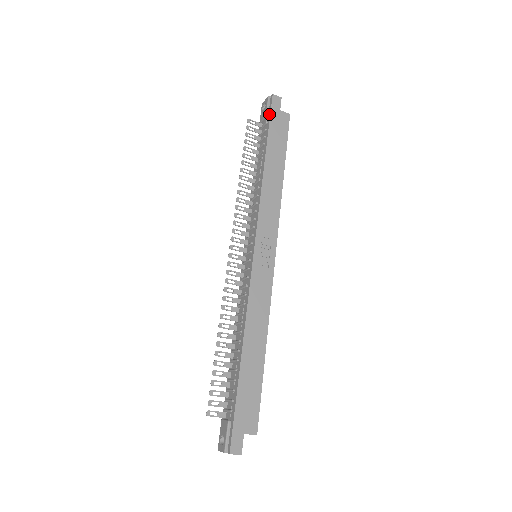
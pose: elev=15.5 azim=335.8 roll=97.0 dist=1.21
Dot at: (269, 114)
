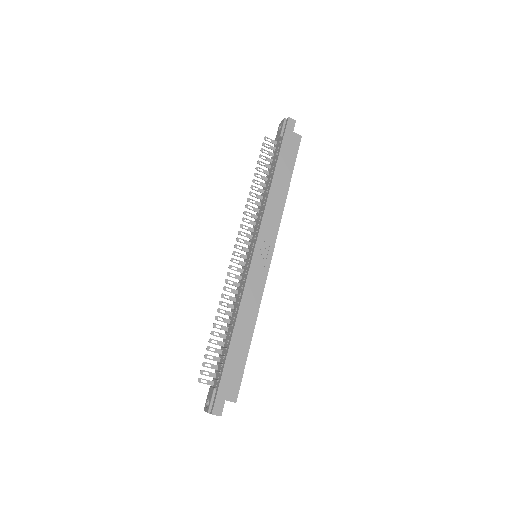
Dot at: (283, 134)
